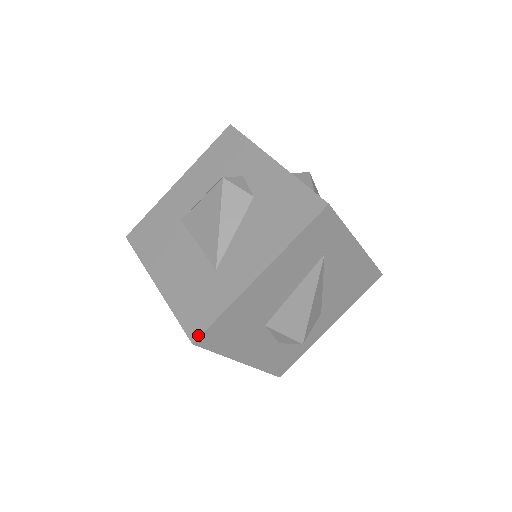
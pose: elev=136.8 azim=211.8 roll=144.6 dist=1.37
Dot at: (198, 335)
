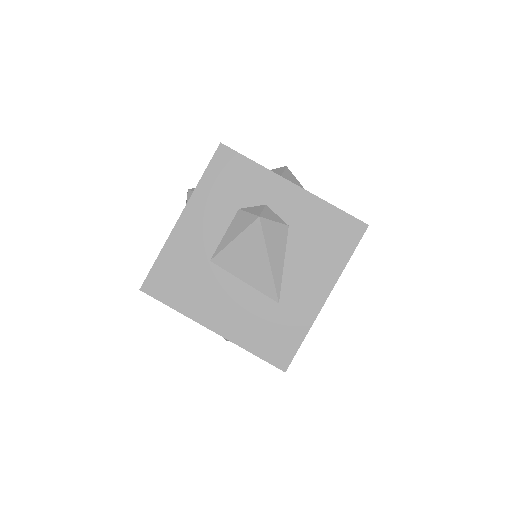
Dot at: (288, 364)
